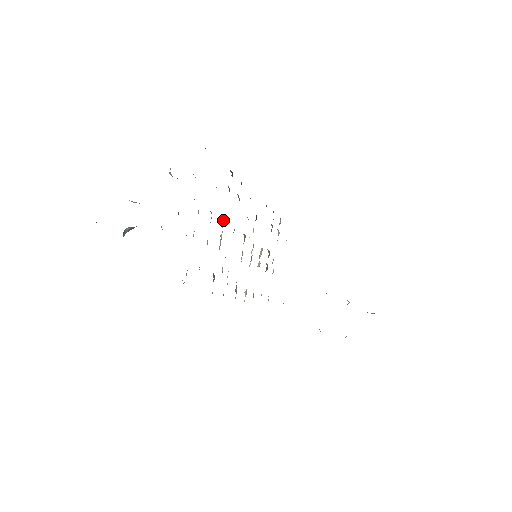
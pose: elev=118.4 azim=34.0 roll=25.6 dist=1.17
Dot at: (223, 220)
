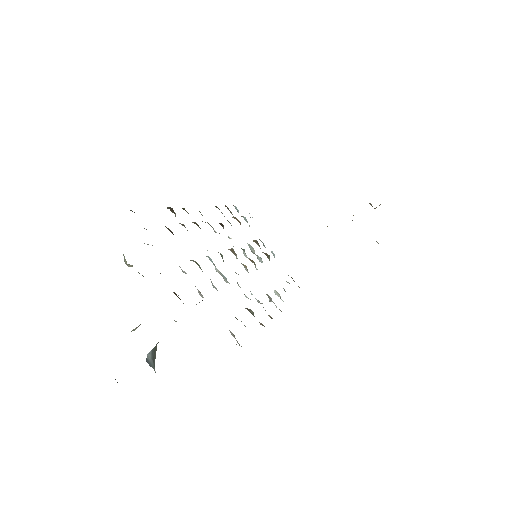
Dot at: (206, 256)
